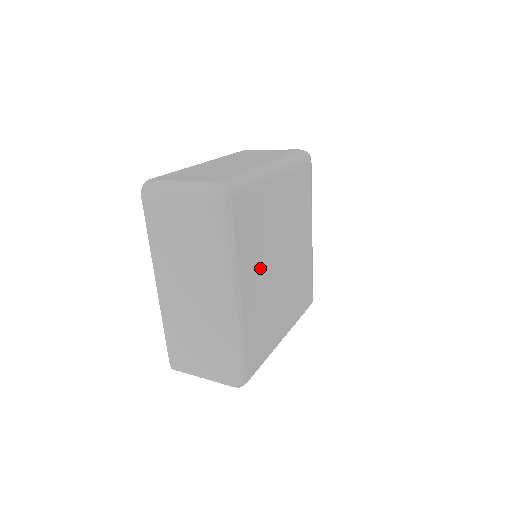
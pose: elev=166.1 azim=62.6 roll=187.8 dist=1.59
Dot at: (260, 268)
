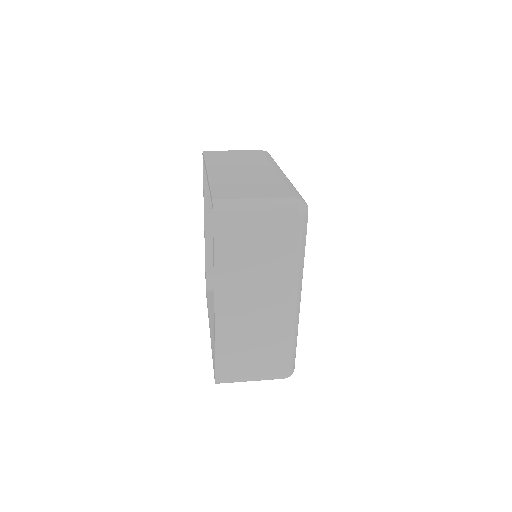
Dot at: occluded
